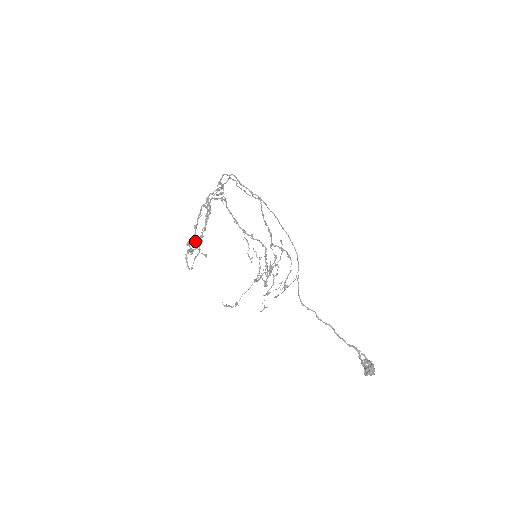
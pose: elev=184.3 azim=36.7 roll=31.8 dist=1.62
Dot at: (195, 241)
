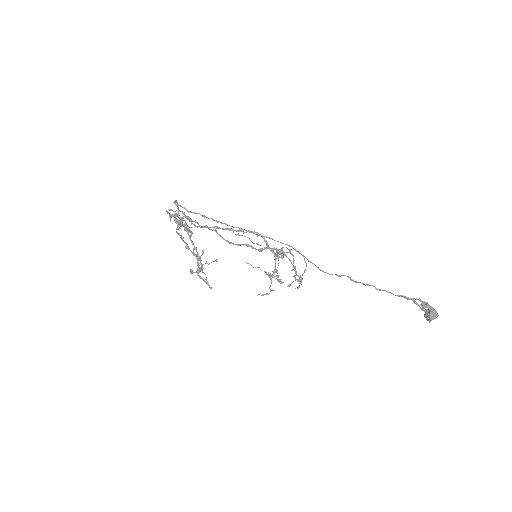
Dot at: occluded
